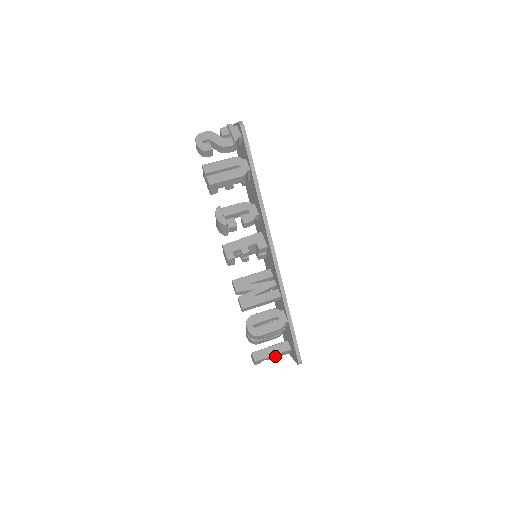
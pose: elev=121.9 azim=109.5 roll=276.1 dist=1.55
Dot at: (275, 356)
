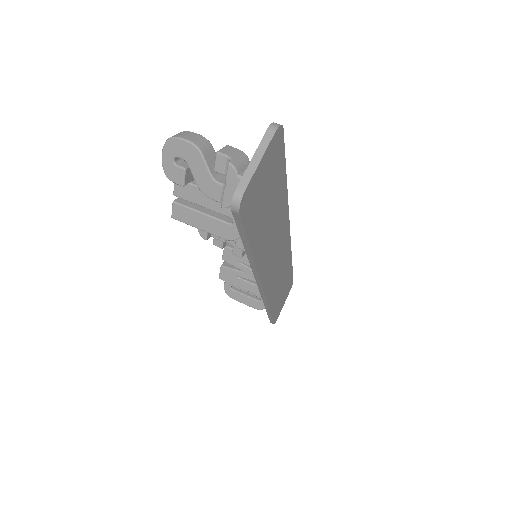
Dot at: occluded
